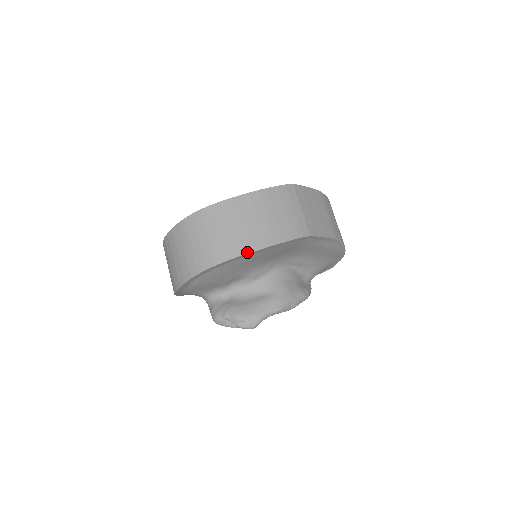
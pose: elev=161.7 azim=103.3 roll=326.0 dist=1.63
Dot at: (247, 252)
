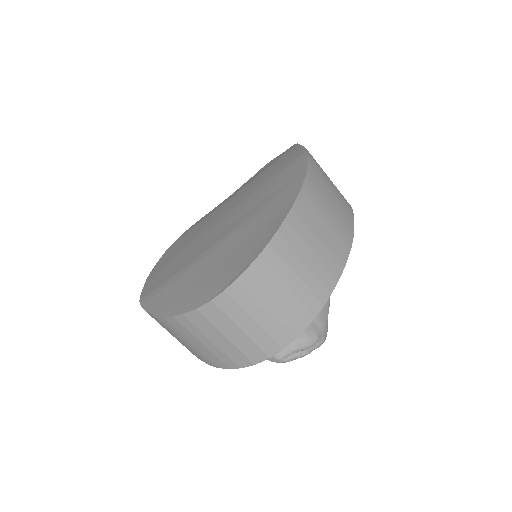
Dot at: (343, 266)
